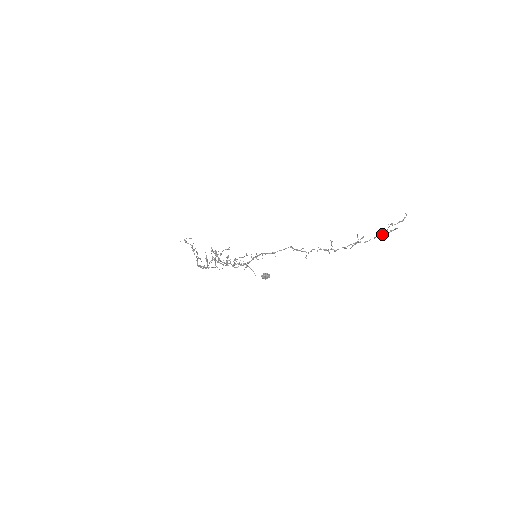
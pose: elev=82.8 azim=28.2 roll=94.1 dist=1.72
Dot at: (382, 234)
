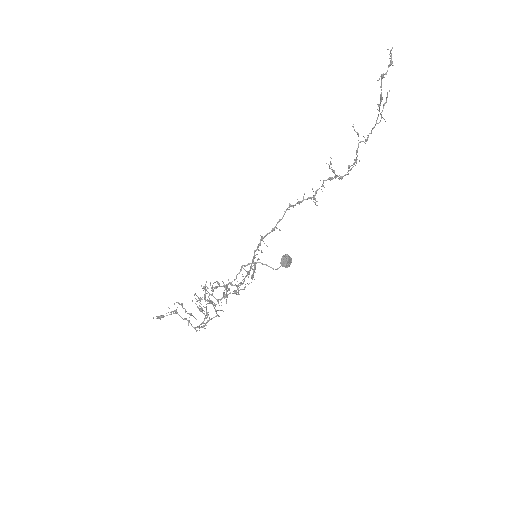
Dot at: occluded
